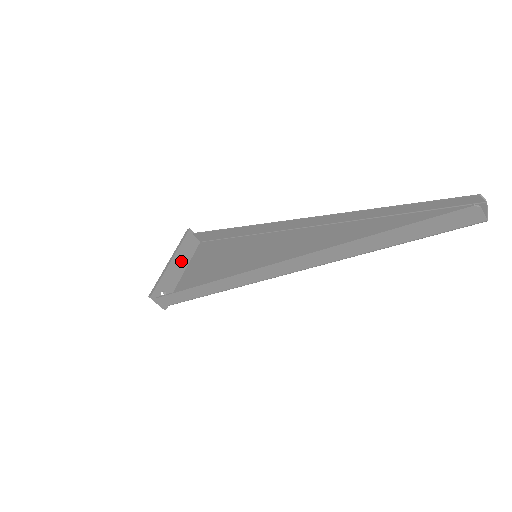
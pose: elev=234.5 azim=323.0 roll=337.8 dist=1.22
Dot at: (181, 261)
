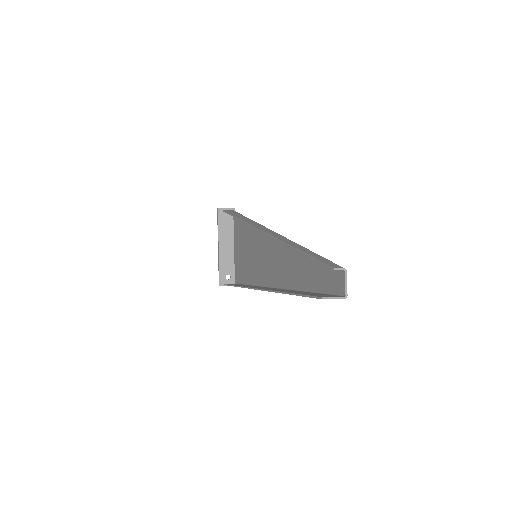
Dot at: (227, 241)
